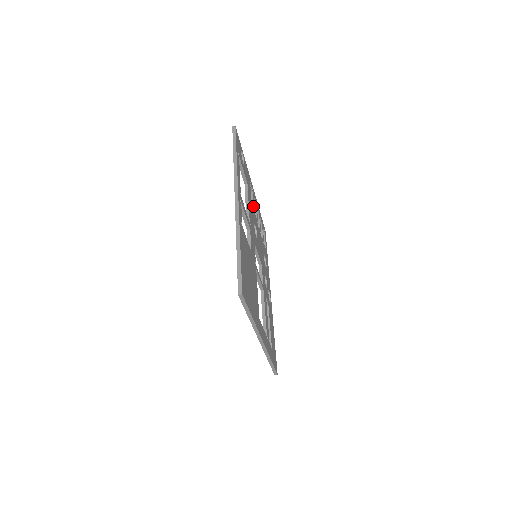
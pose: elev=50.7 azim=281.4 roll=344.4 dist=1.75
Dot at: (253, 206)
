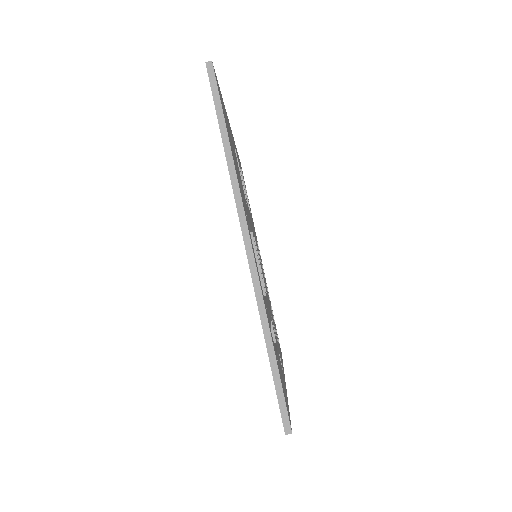
Dot at: occluded
